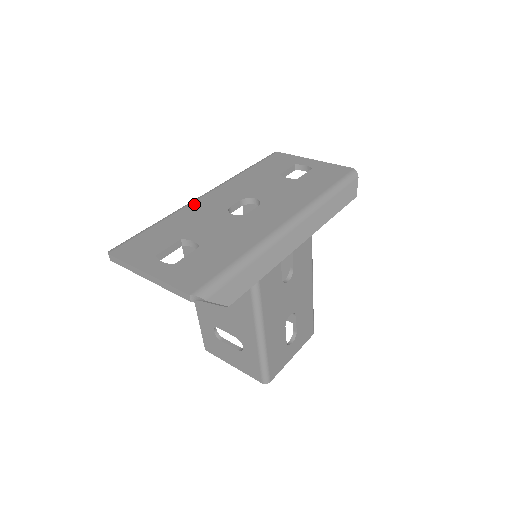
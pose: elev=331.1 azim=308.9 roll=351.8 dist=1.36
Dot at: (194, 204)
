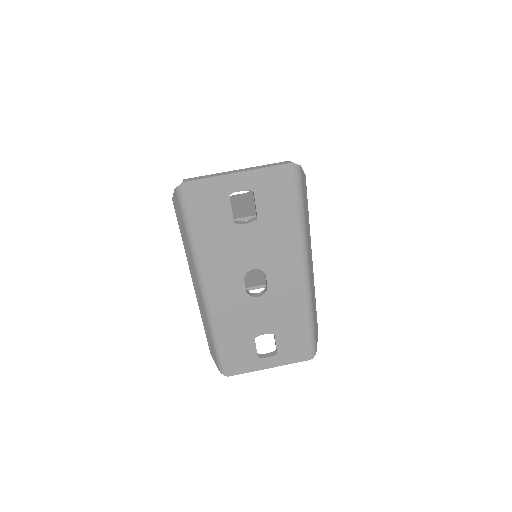
Dot at: (216, 309)
